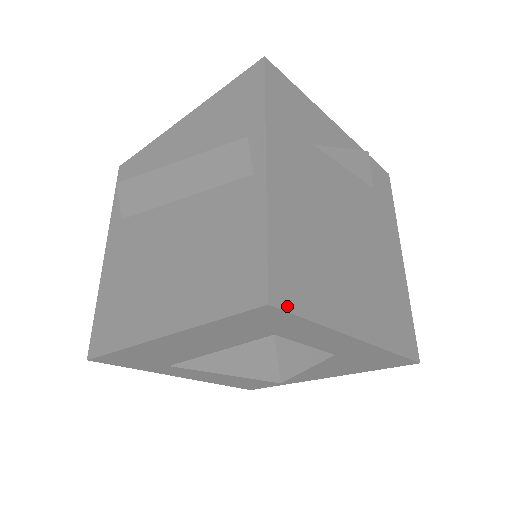
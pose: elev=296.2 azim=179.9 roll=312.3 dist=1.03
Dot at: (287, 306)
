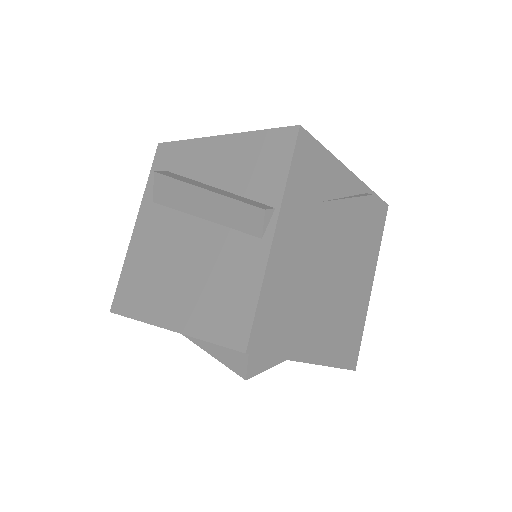
Dot at: (260, 351)
